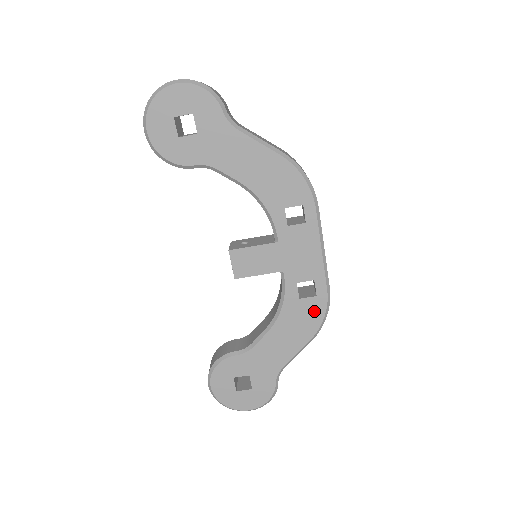
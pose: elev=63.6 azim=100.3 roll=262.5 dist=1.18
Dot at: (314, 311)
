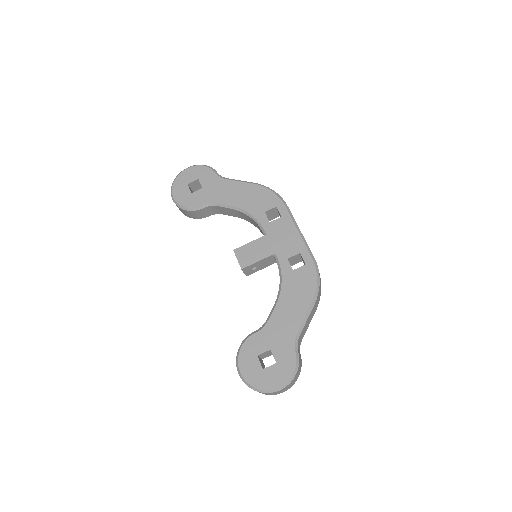
Dot at: (307, 277)
